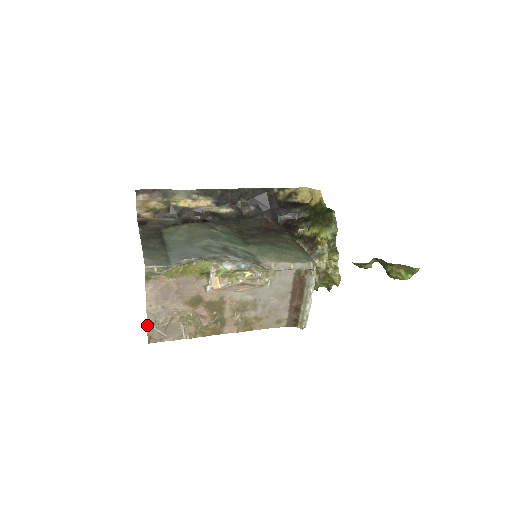
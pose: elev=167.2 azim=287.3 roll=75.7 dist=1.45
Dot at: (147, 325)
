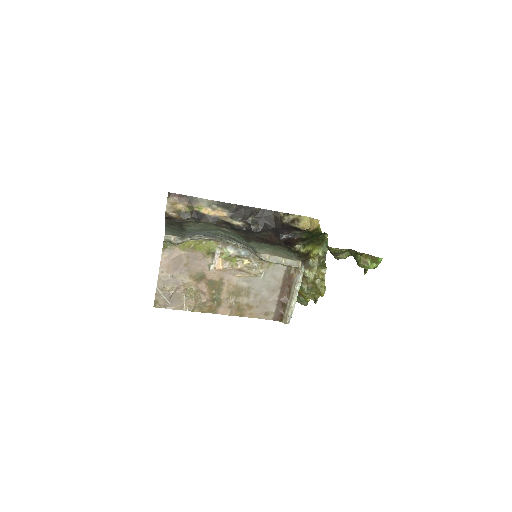
Dot at: (156, 289)
